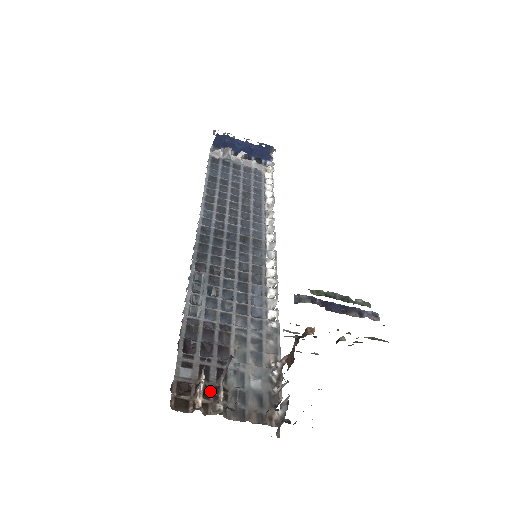
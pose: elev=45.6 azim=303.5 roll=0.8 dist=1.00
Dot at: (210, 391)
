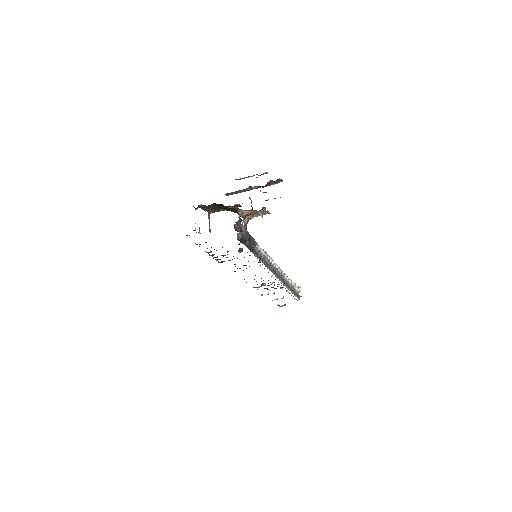
Dot at: occluded
